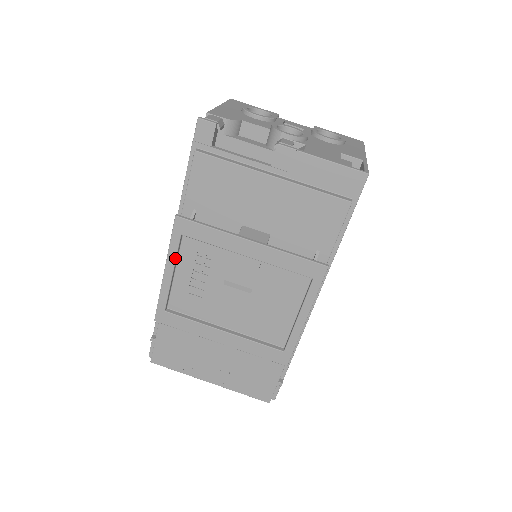
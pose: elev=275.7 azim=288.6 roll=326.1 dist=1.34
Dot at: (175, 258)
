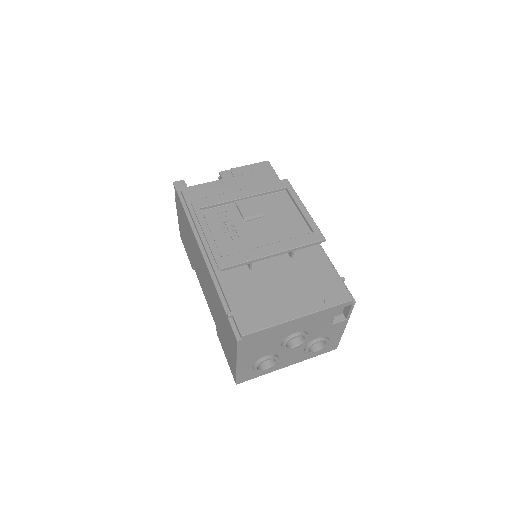
Dot at: (205, 222)
